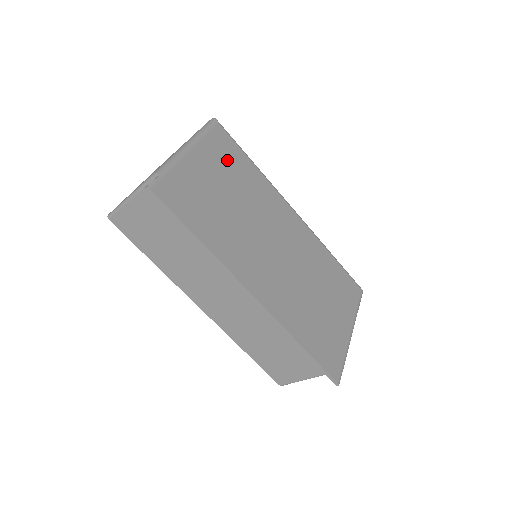
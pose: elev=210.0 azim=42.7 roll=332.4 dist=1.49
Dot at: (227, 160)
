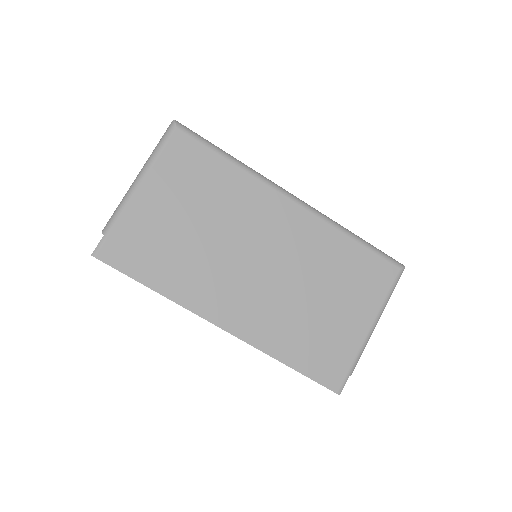
Dot at: (190, 175)
